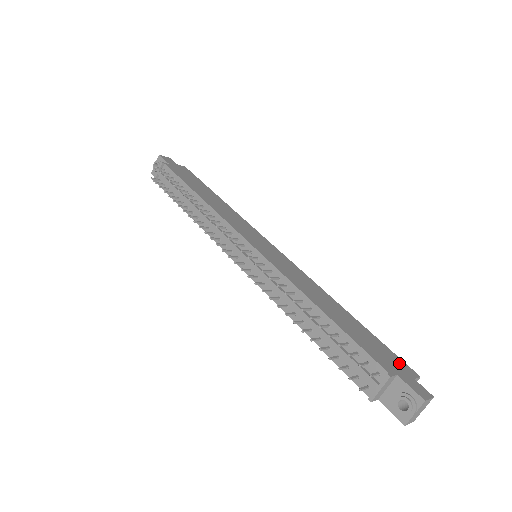
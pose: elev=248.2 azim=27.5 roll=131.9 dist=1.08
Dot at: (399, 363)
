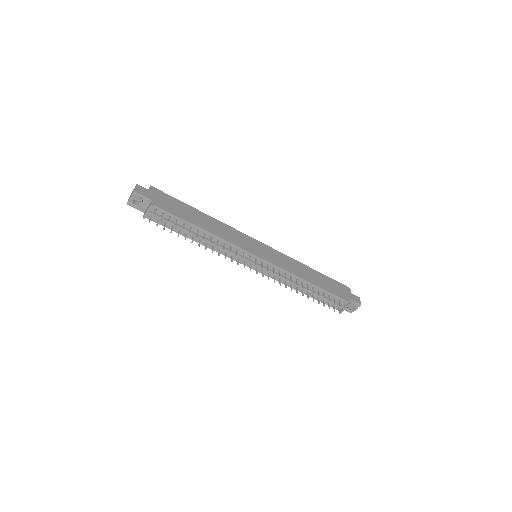
Dot at: (344, 288)
